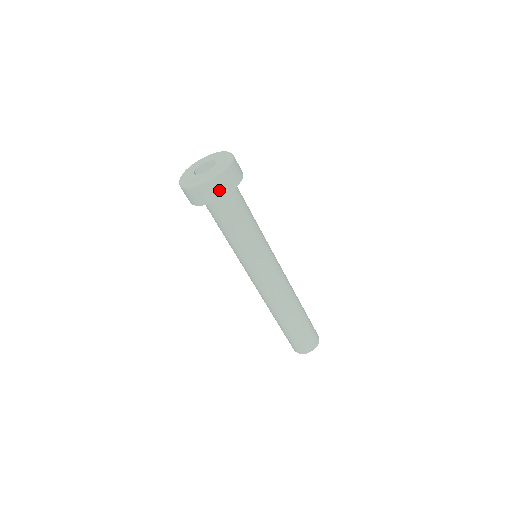
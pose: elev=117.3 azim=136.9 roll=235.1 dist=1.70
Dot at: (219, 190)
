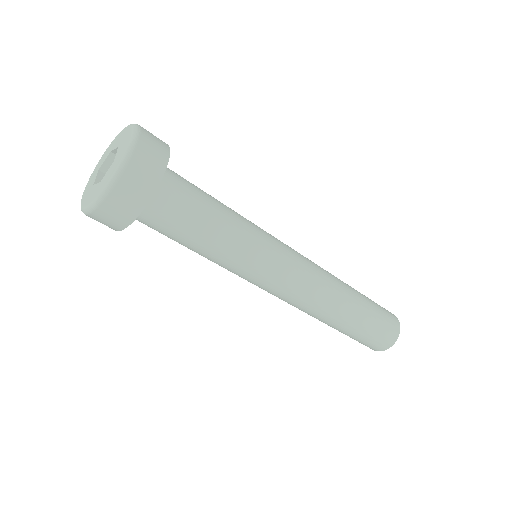
Dot at: (151, 165)
